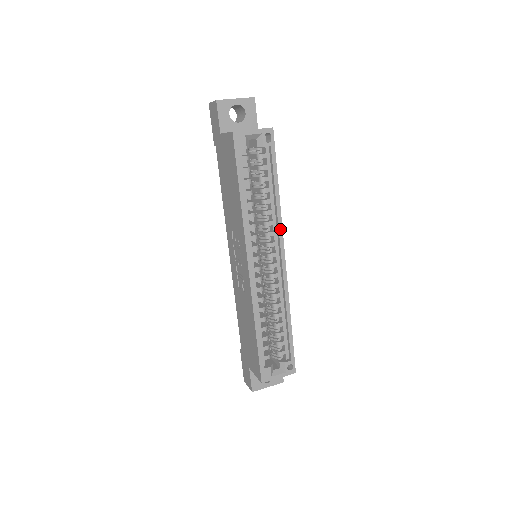
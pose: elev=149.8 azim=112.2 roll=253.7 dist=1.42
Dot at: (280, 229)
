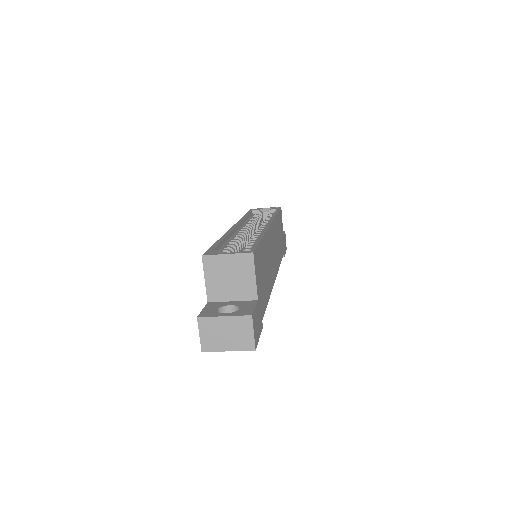
Dot at: occluded
